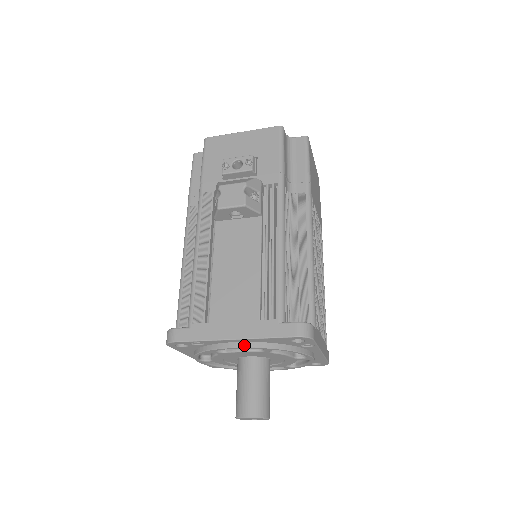
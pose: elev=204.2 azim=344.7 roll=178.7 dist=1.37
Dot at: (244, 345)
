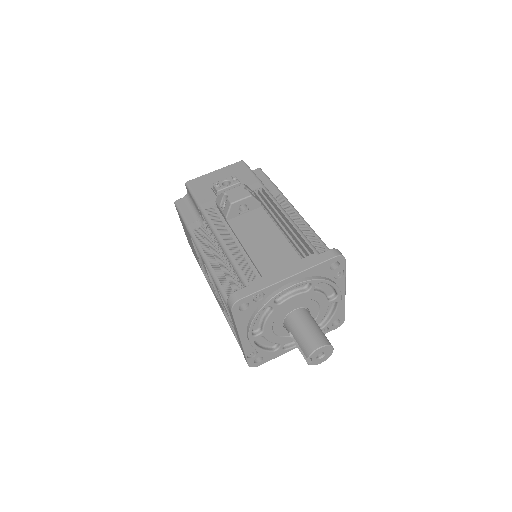
Dot at: (297, 282)
